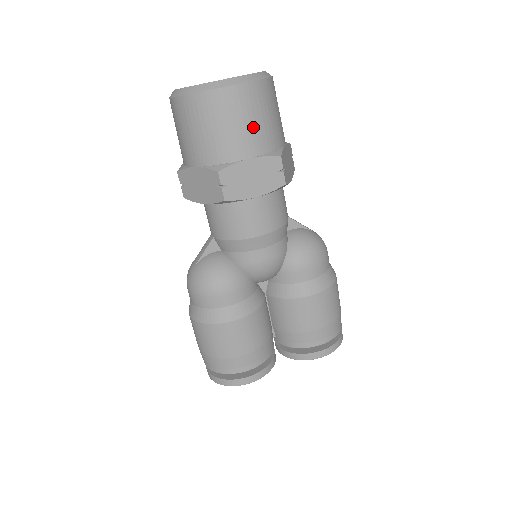
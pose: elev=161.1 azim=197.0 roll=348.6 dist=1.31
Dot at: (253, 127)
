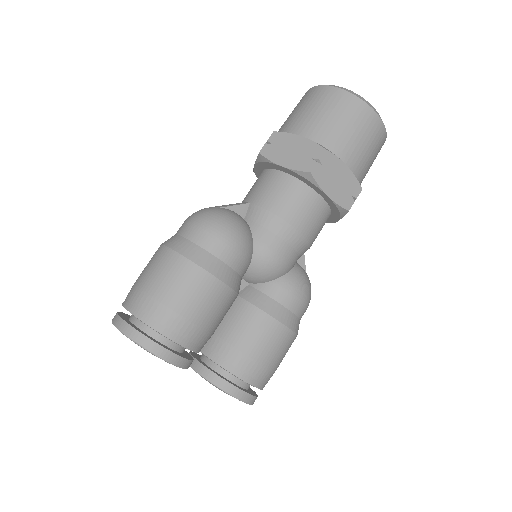
Dot at: (364, 151)
